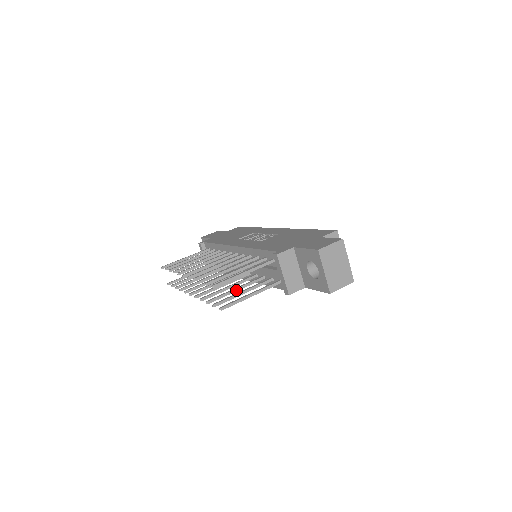
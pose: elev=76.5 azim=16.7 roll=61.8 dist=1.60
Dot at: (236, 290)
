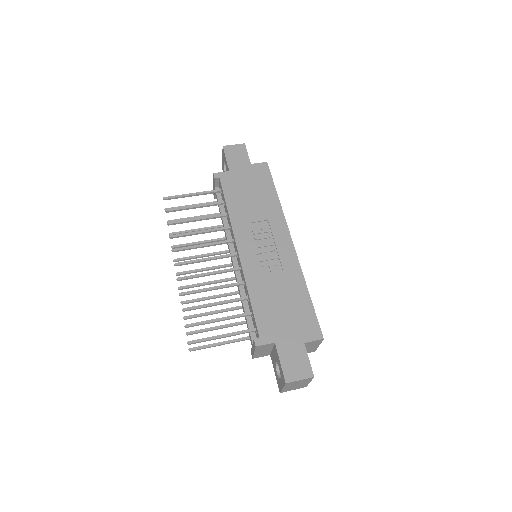
Dot at: (215, 313)
